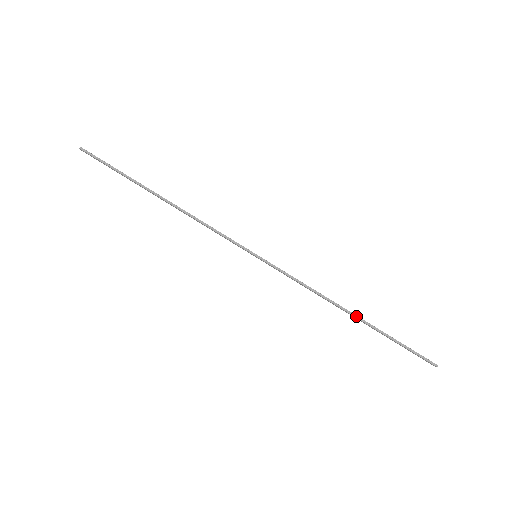
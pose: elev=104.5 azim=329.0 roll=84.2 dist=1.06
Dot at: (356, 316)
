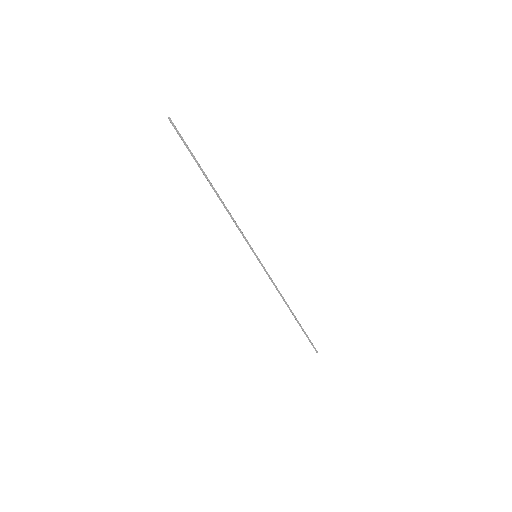
Dot at: (293, 313)
